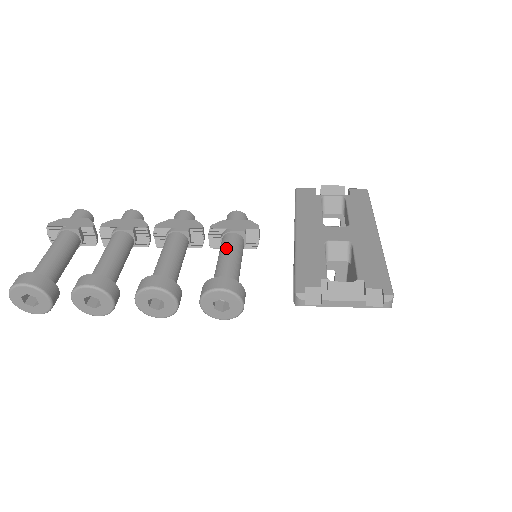
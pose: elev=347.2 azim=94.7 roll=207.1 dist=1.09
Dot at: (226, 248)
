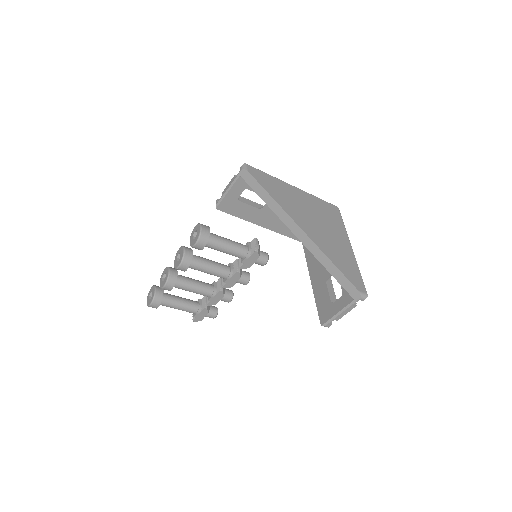
Dot at: occluded
